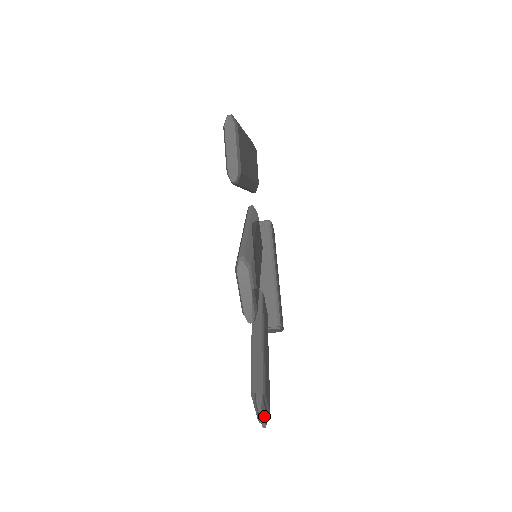
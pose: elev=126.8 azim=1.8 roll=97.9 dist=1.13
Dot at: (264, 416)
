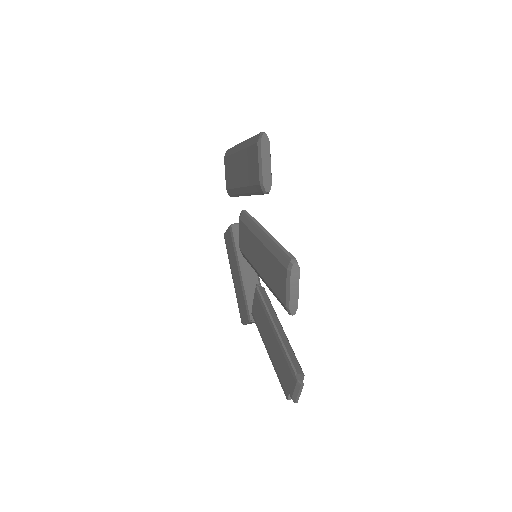
Dot at: (300, 393)
